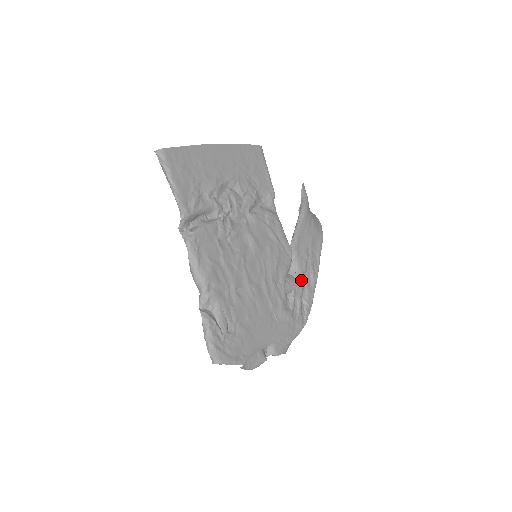
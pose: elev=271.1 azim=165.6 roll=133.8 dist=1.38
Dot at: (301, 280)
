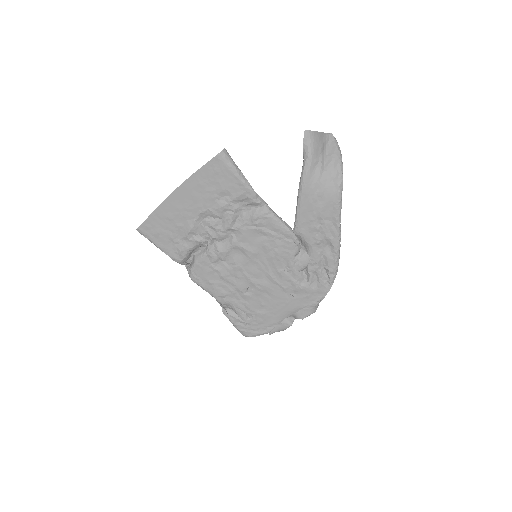
Dot at: (315, 254)
